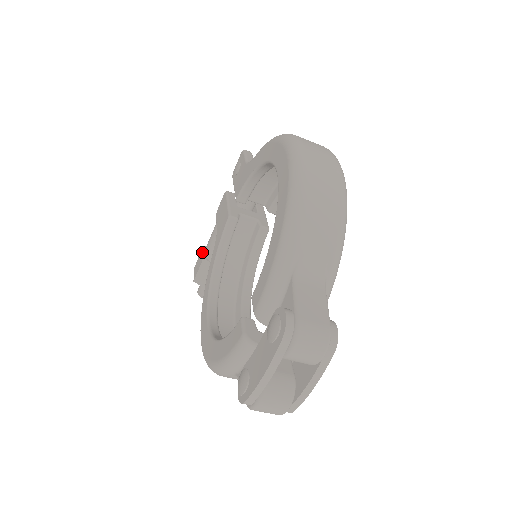
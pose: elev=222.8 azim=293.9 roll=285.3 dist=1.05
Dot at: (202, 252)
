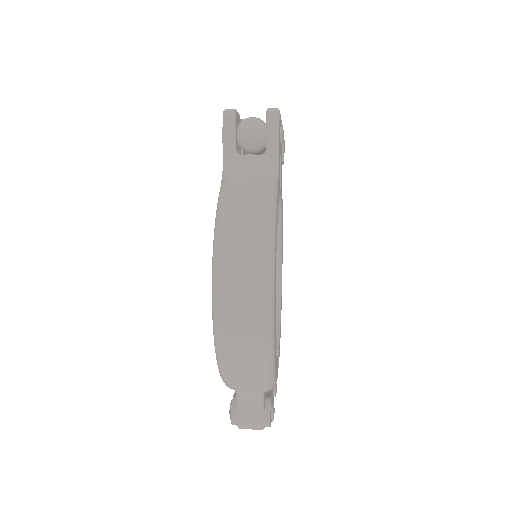
Dot at: occluded
